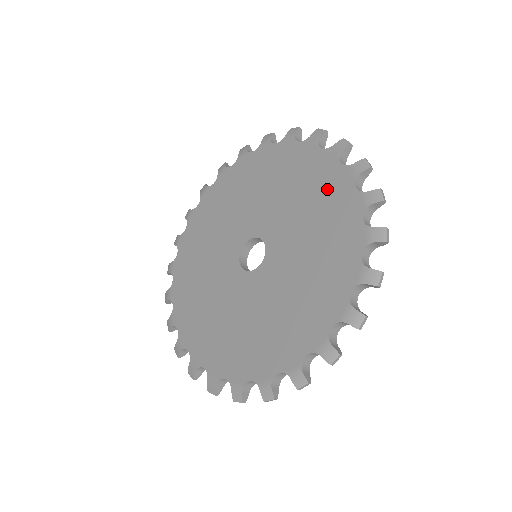
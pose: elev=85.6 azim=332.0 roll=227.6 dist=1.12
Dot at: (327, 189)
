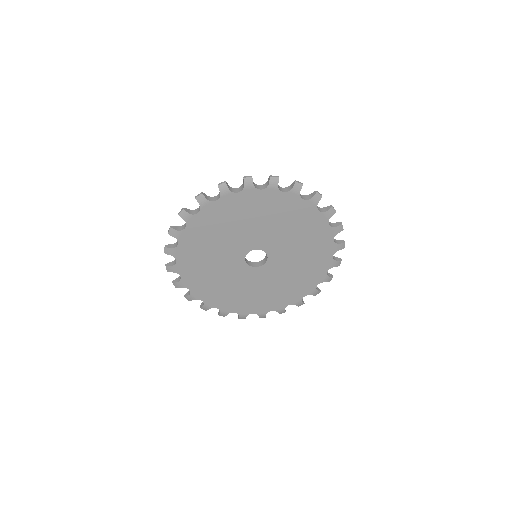
Dot at: (317, 236)
